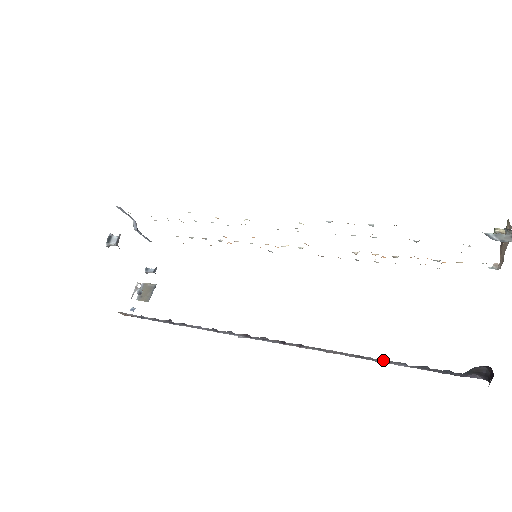
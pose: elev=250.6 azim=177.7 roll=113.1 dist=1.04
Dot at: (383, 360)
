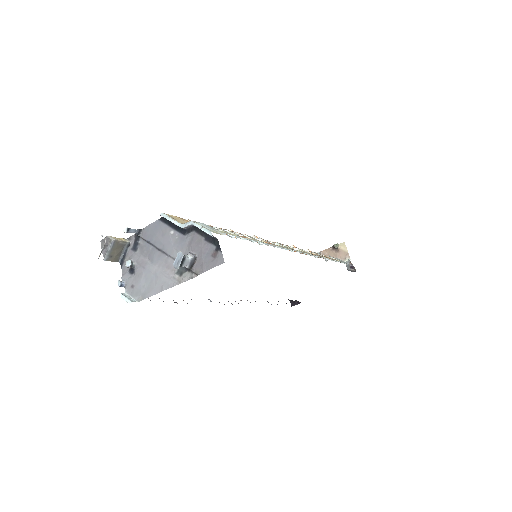
Dot at: occluded
